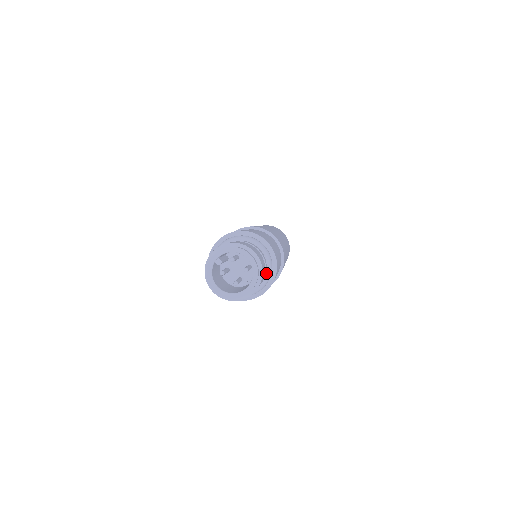
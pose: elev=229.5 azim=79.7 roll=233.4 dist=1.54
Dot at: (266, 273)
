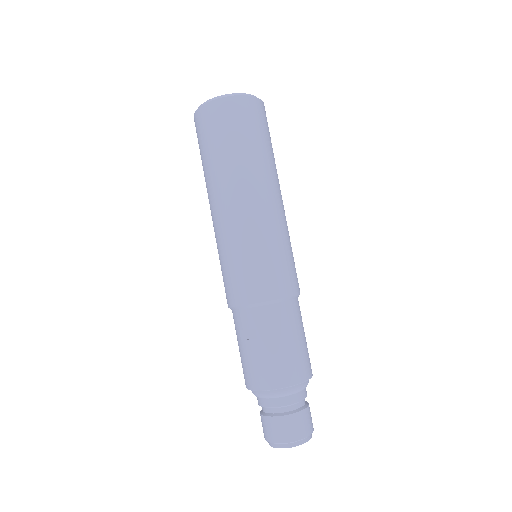
Dot at: occluded
